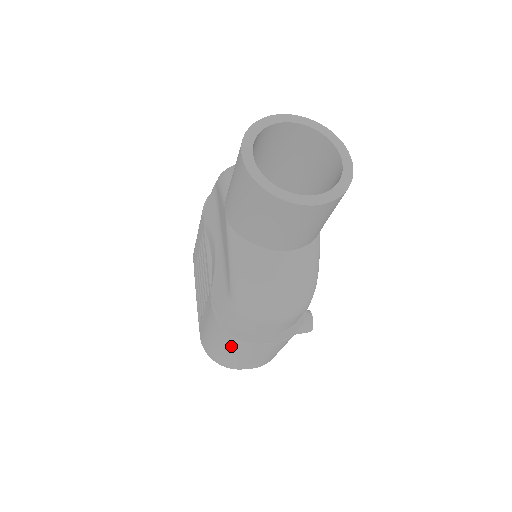
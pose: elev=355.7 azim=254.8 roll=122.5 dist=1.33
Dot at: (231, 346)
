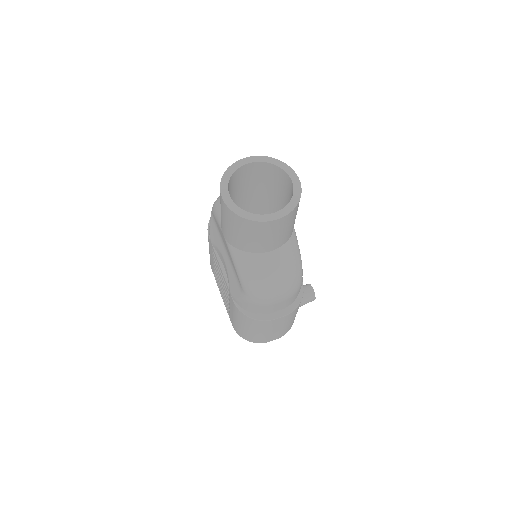
Dot at: (255, 326)
